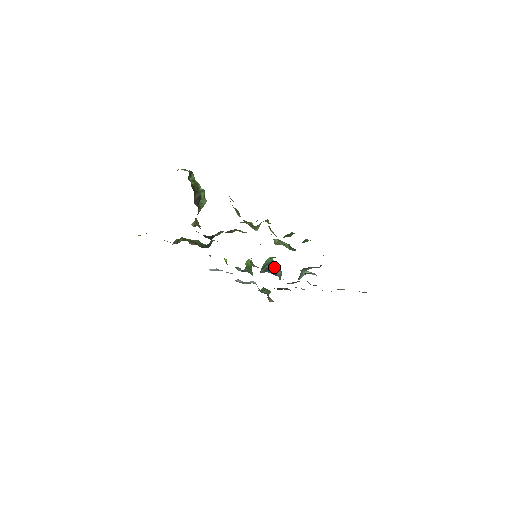
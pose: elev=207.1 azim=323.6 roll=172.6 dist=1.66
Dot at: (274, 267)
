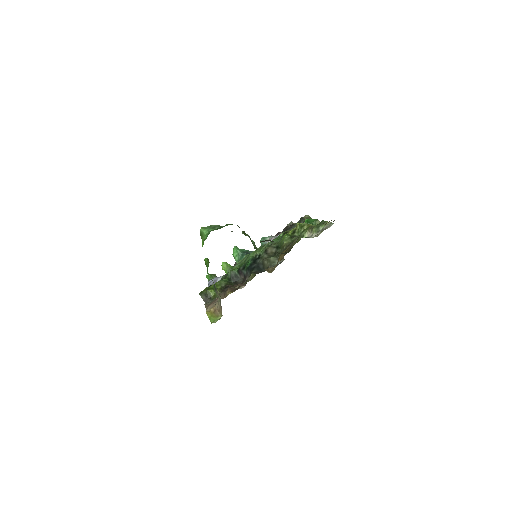
Dot at: (249, 253)
